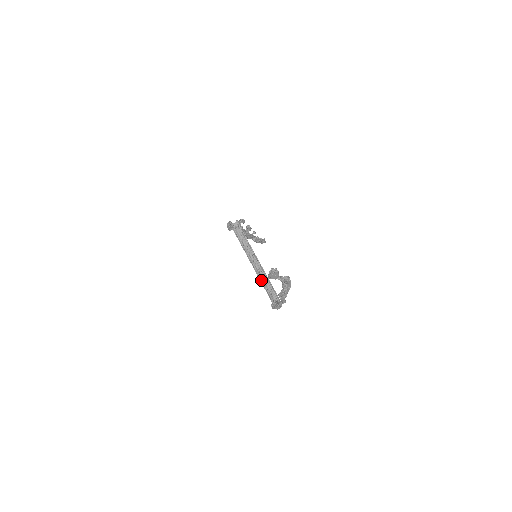
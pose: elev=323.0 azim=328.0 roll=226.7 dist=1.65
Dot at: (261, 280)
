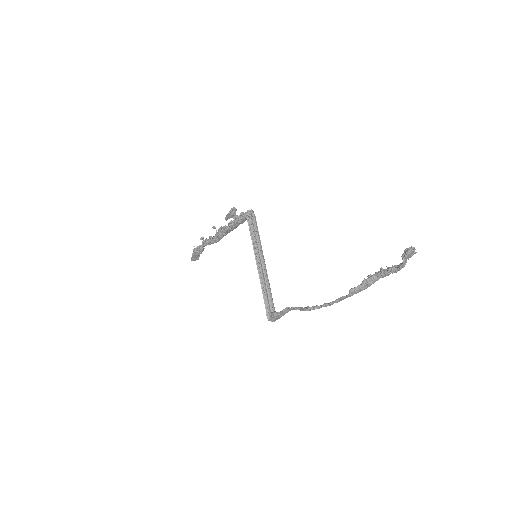
Dot at: (261, 283)
